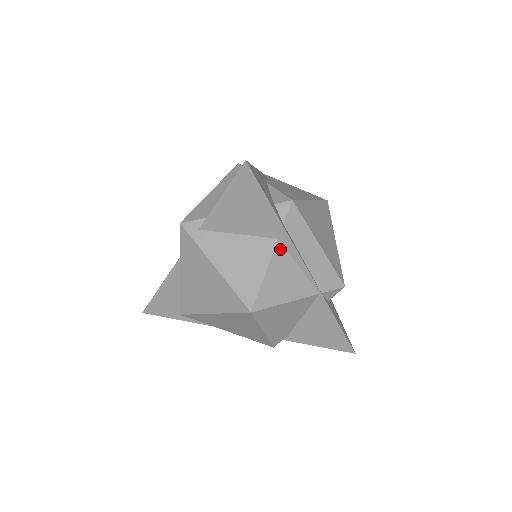
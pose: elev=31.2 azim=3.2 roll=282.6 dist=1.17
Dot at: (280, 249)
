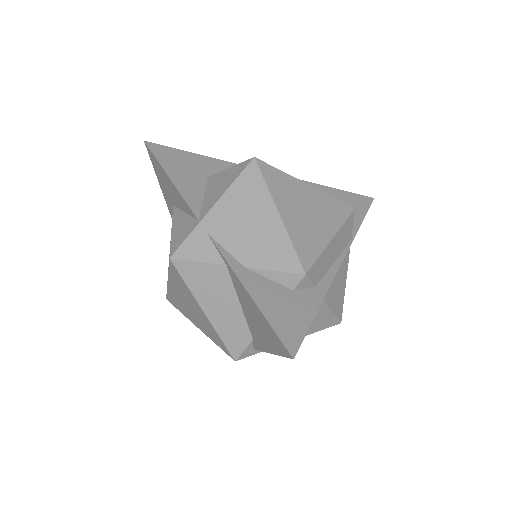
Dot at: occluded
